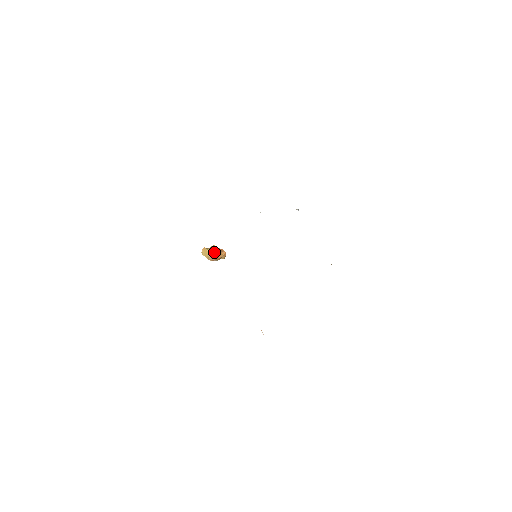
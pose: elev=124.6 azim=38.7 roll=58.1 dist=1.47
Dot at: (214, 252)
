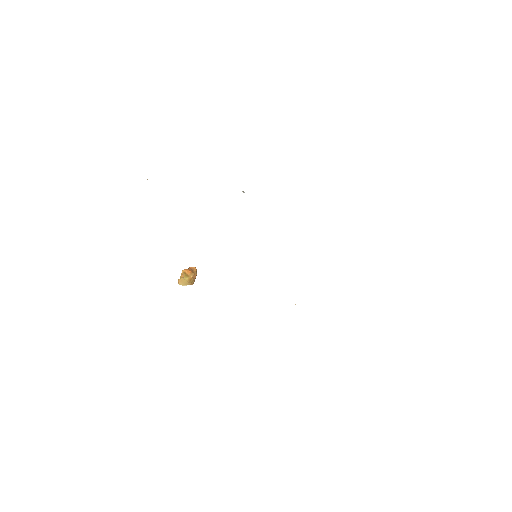
Dot at: (189, 276)
